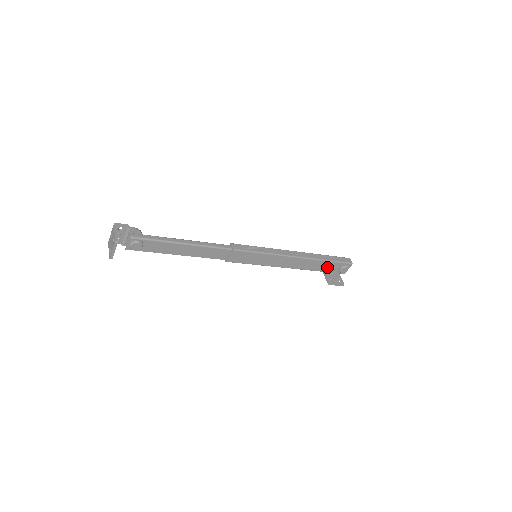
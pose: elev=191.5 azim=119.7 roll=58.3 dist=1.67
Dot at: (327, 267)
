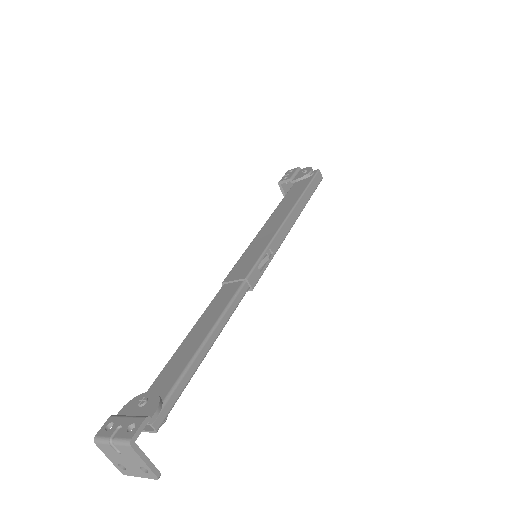
Dot at: occluded
